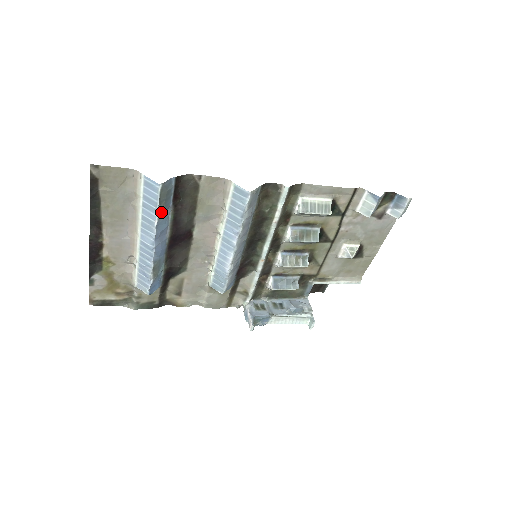
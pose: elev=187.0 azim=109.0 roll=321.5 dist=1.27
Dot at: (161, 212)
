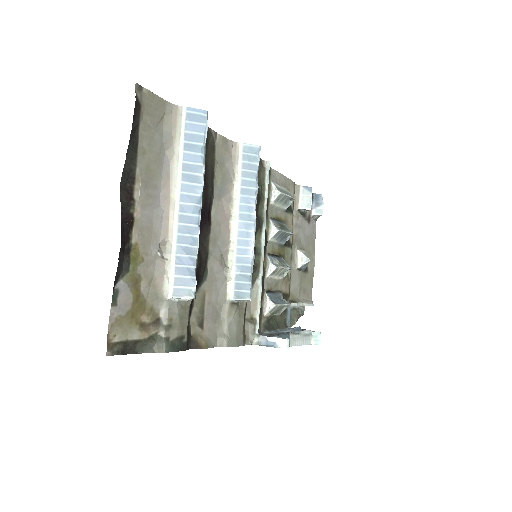
Dot at: occluded
